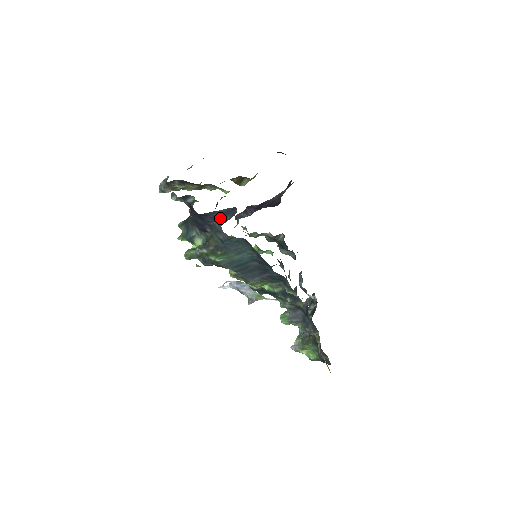
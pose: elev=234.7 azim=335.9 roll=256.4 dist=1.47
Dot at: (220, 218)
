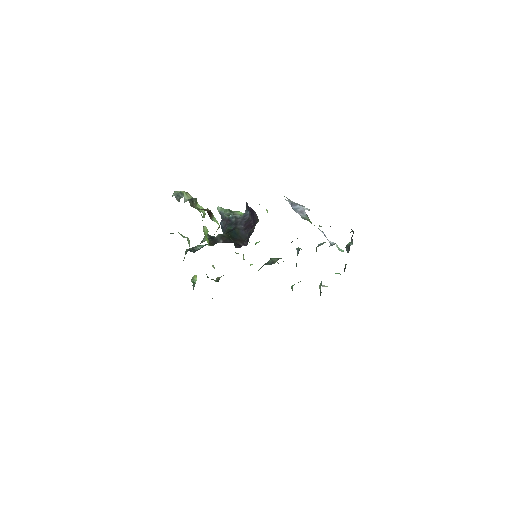
Dot at: occluded
